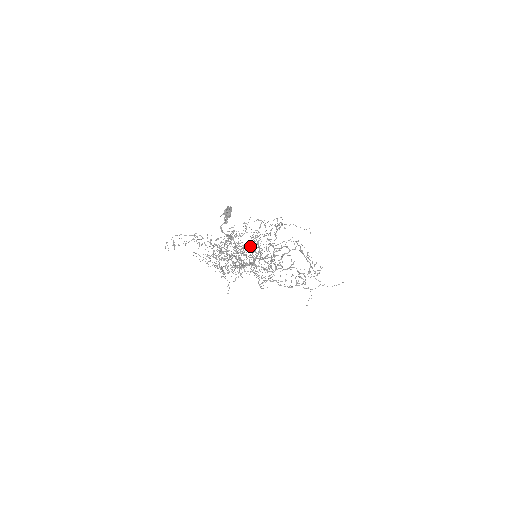
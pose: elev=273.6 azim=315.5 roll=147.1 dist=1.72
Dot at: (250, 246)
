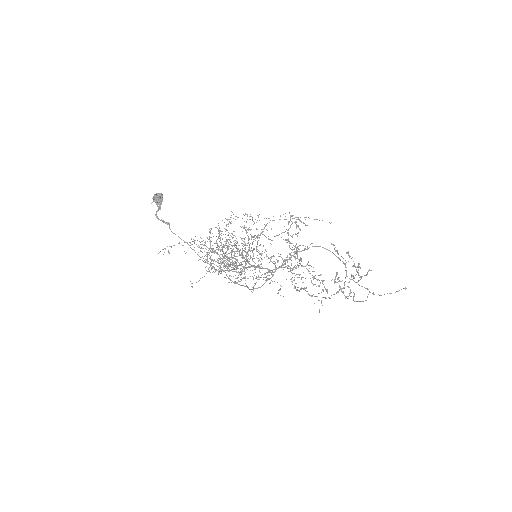
Dot at: (246, 245)
